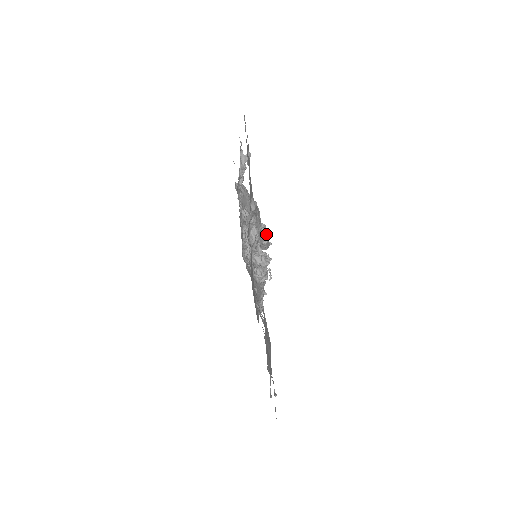
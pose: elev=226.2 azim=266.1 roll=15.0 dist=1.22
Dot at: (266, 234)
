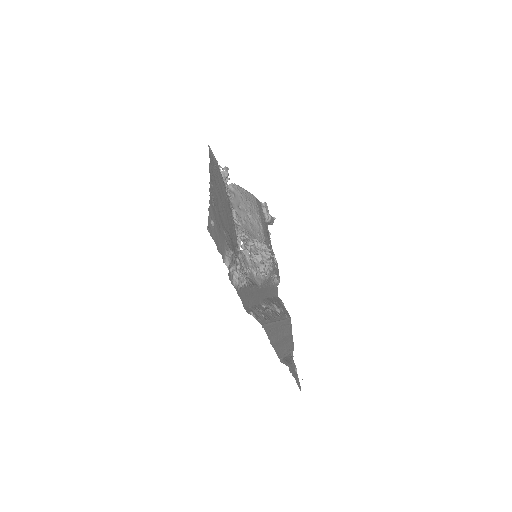
Dot at: (268, 211)
